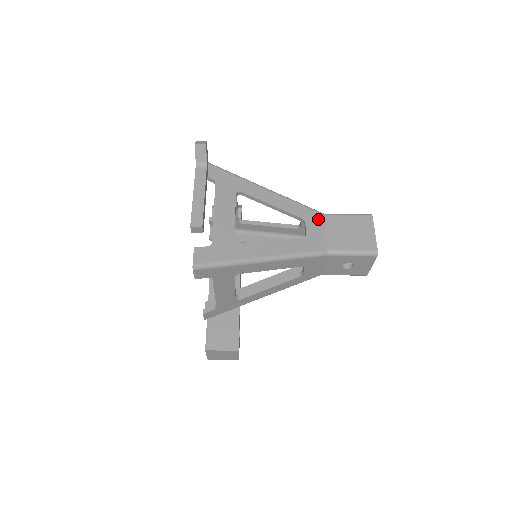
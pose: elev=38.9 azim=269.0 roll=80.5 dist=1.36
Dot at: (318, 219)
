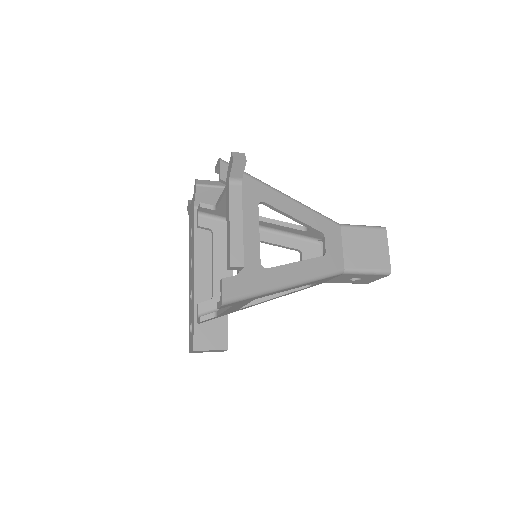
Dot at: (336, 232)
